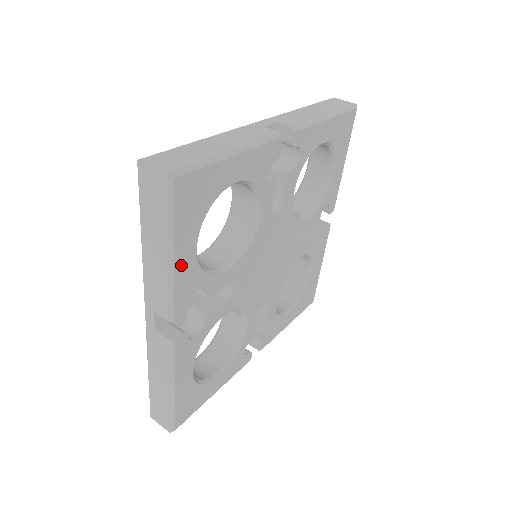
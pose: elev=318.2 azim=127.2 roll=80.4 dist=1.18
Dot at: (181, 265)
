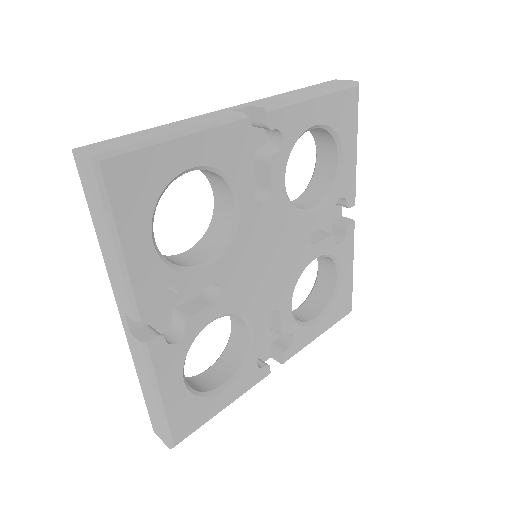
Dot at: (134, 258)
